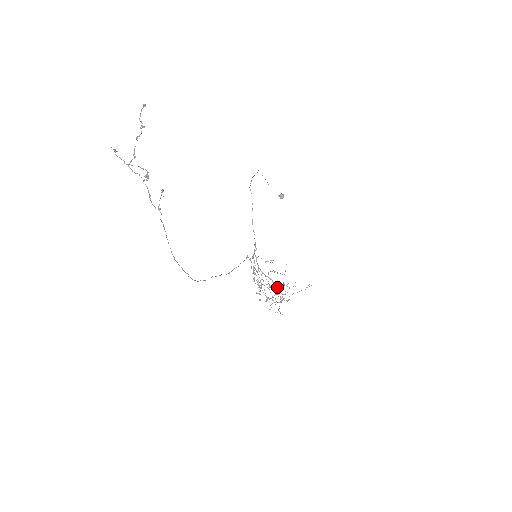
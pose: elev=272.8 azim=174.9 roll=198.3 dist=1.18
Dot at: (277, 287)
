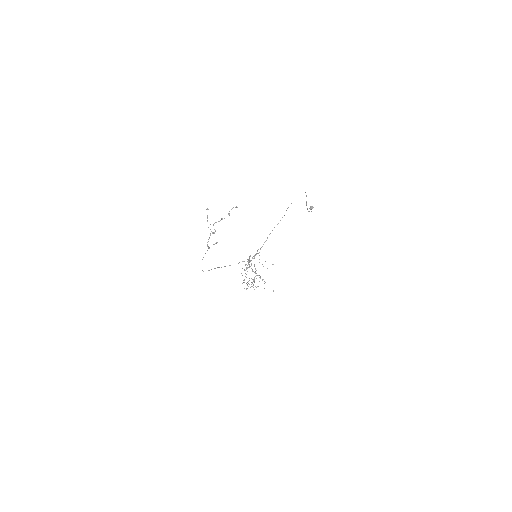
Dot at: occluded
